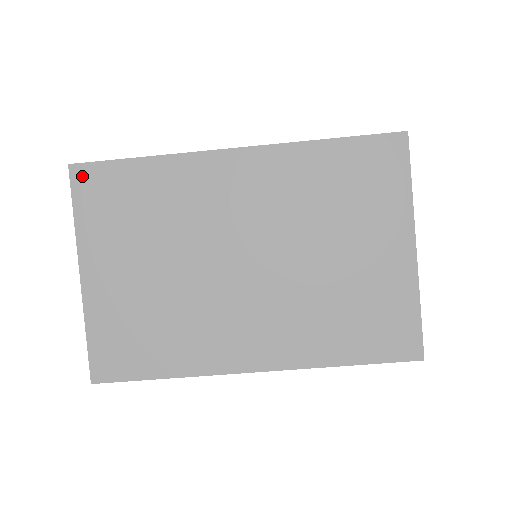
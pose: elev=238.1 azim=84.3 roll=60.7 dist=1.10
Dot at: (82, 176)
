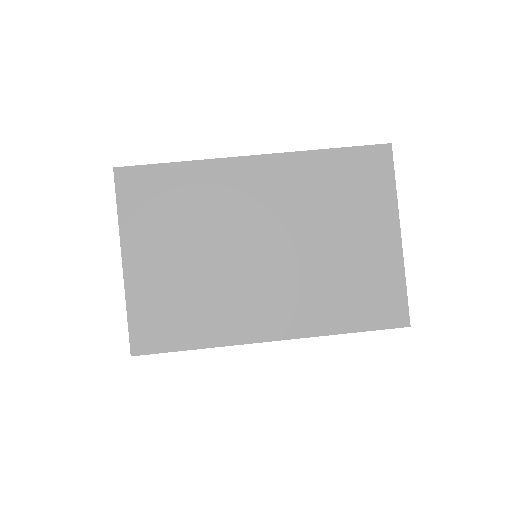
Dot at: (125, 177)
